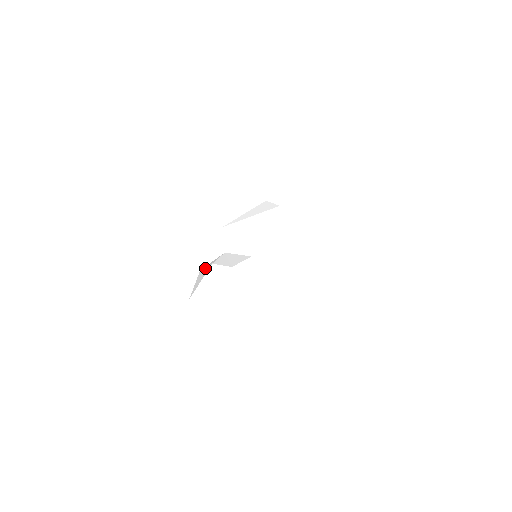
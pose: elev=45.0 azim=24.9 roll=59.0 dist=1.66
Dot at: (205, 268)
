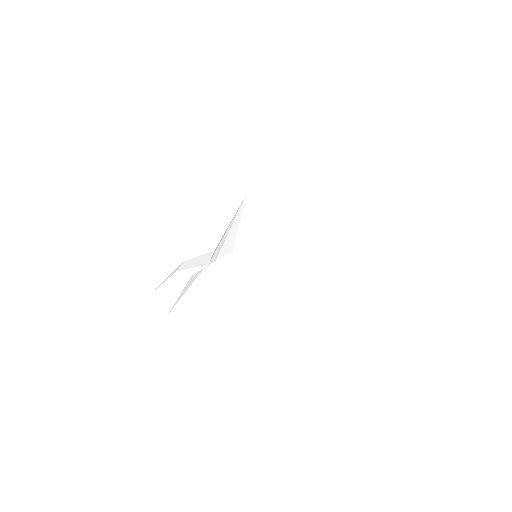
Dot at: occluded
